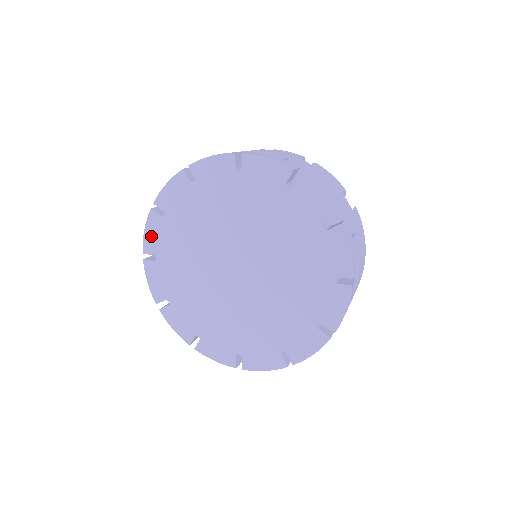
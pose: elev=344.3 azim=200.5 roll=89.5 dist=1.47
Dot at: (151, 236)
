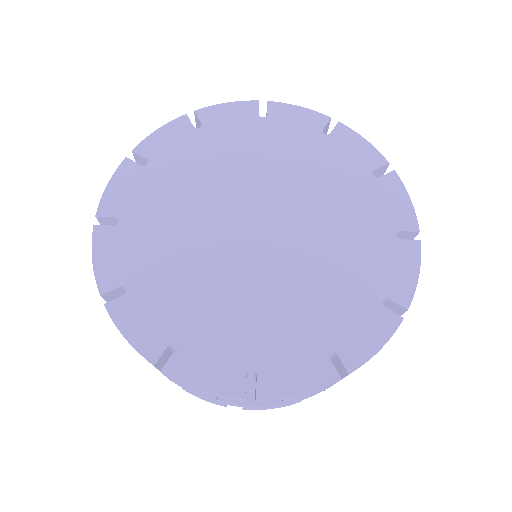
Dot at: (162, 139)
